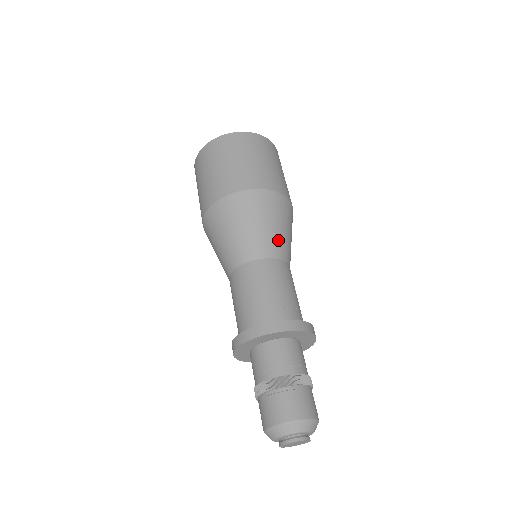
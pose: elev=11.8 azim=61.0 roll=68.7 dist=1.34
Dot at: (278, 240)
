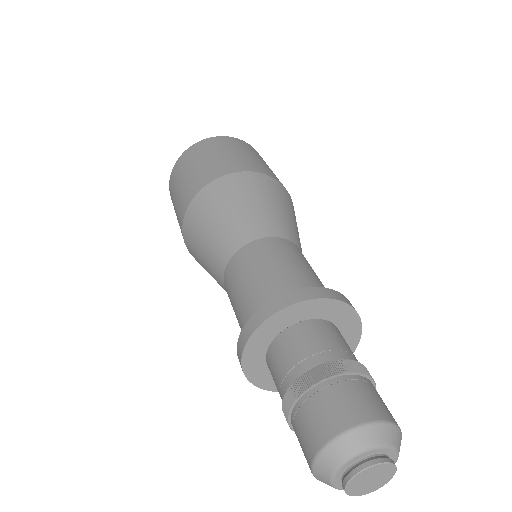
Dot at: occluded
